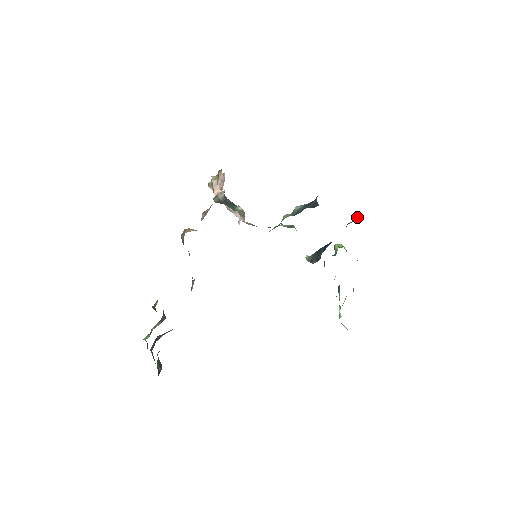
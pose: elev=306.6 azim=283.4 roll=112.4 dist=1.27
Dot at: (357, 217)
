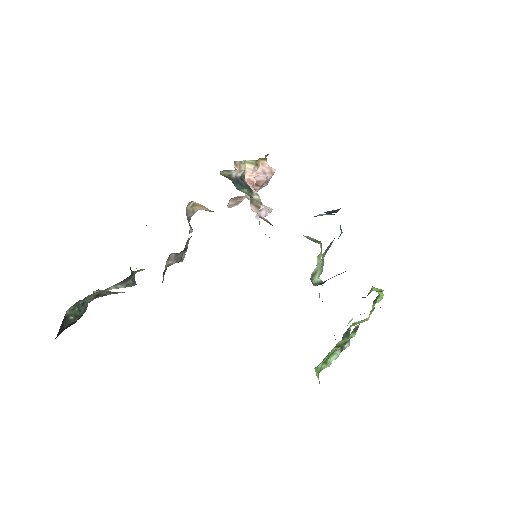
Dot at: occluded
